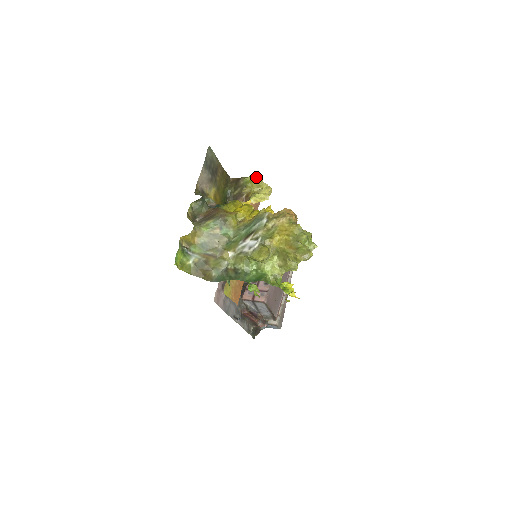
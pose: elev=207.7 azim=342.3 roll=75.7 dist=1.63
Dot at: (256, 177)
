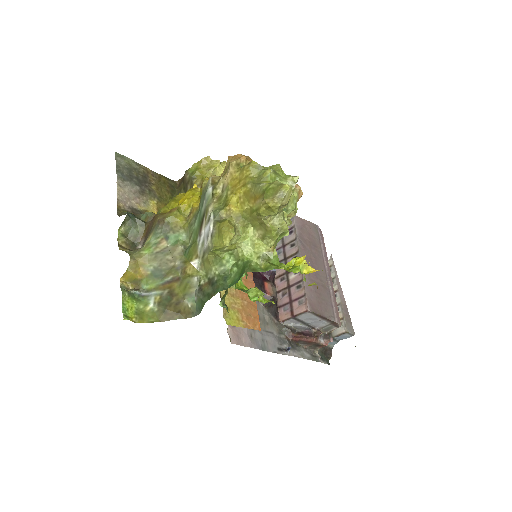
Dot at: (201, 160)
